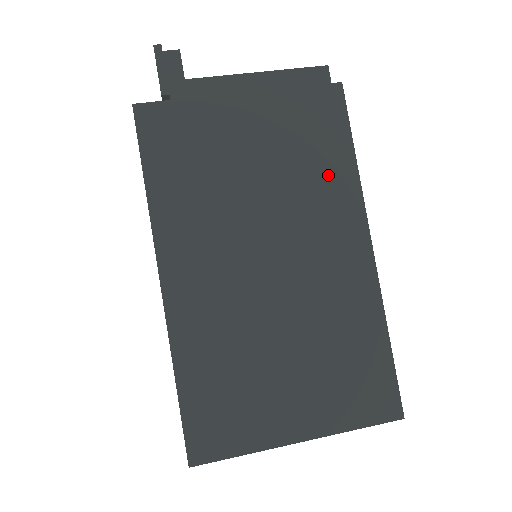
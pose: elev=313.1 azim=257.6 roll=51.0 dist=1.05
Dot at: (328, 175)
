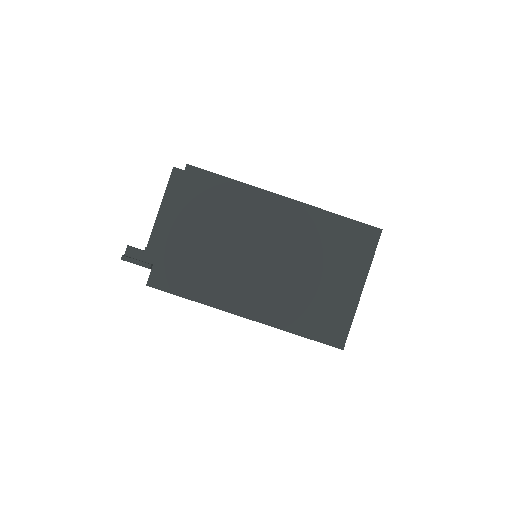
Dot at: (234, 200)
